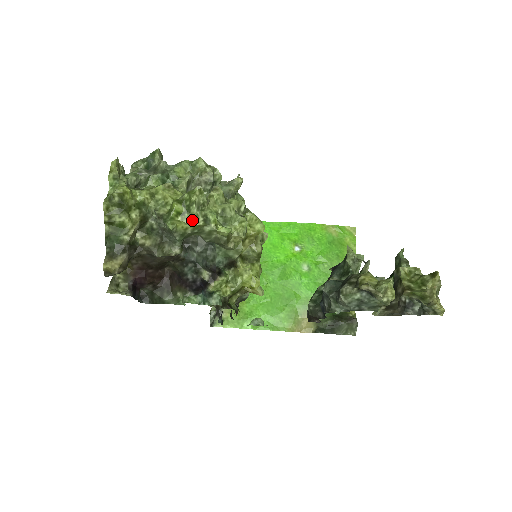
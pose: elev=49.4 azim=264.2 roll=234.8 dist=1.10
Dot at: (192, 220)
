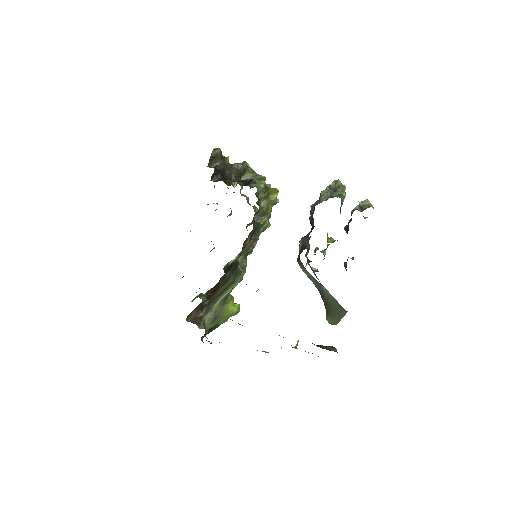
Dot at: (251, 169)
